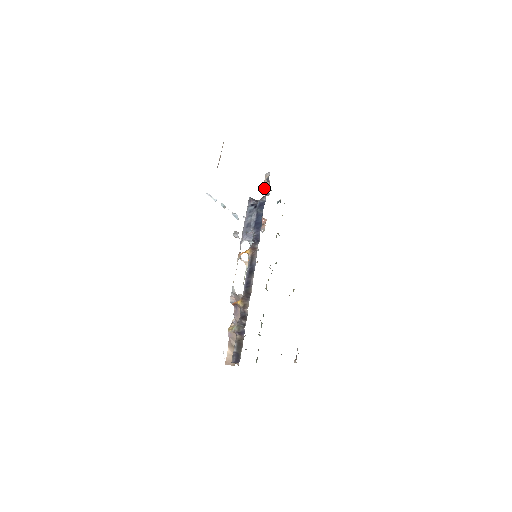
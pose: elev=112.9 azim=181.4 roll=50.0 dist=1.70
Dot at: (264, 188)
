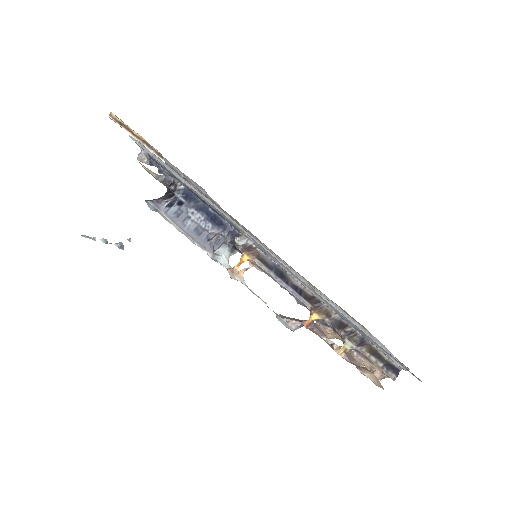
Dot at: (157, 176)
